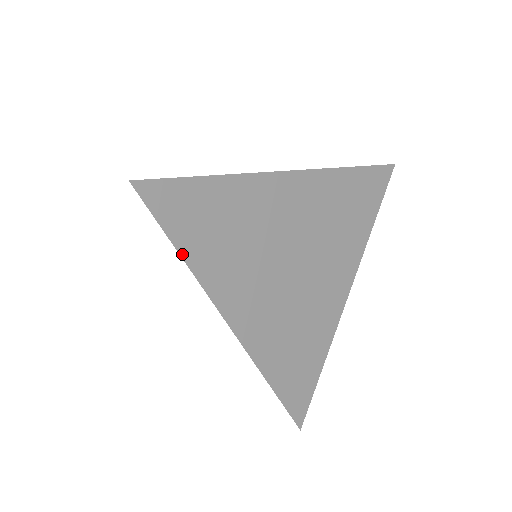
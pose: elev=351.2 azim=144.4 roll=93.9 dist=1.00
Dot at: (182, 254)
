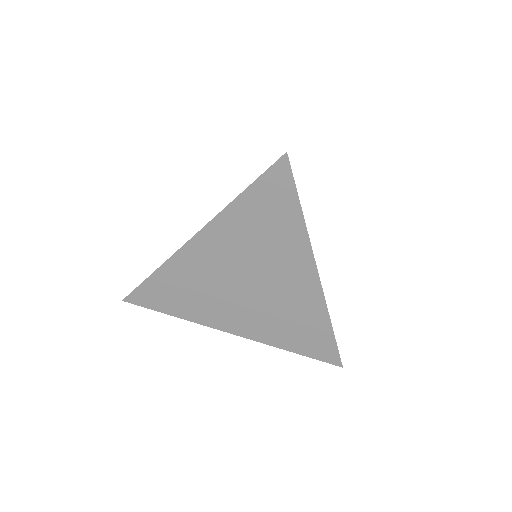
Dot at: (173, 315)
